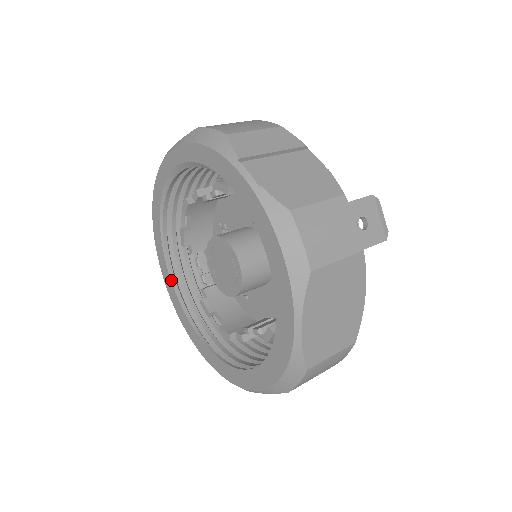
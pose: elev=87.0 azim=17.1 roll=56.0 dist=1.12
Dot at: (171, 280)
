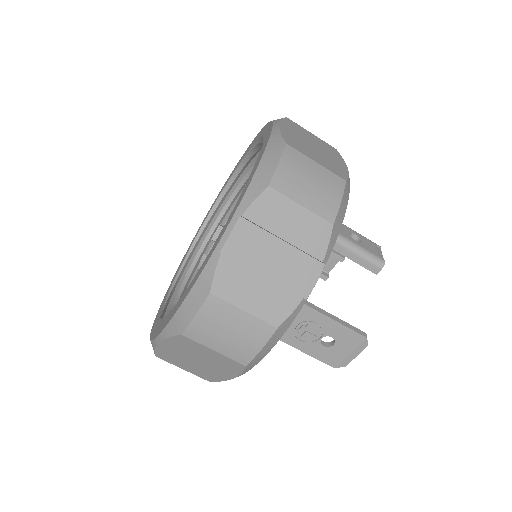
Dot at: (224, 189)
